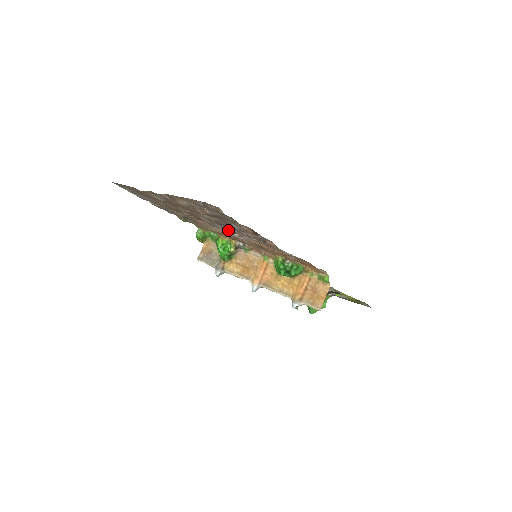
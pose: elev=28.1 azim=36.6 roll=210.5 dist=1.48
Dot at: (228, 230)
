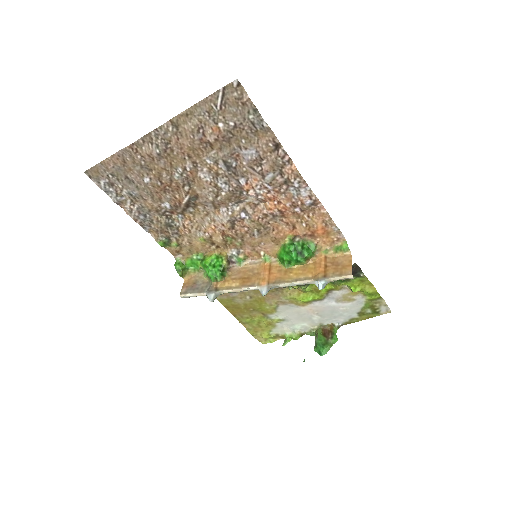
Dot at: (233, 186)
